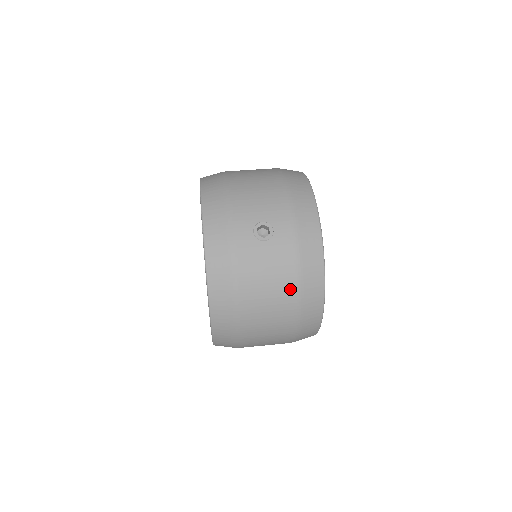
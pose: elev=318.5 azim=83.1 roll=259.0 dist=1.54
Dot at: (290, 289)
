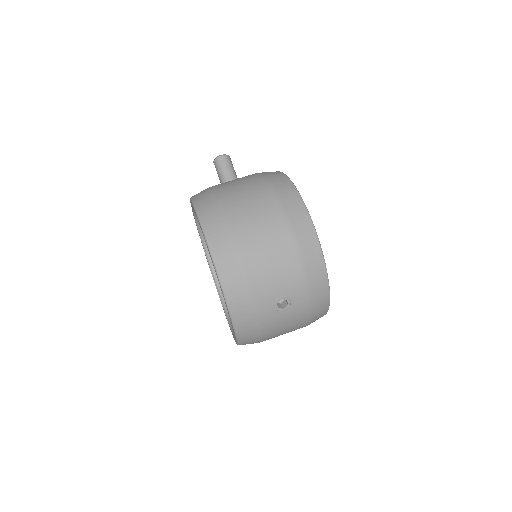
Dot at: (302, 325)
